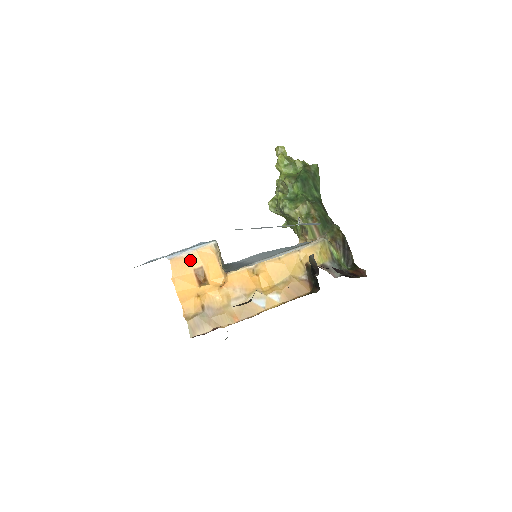
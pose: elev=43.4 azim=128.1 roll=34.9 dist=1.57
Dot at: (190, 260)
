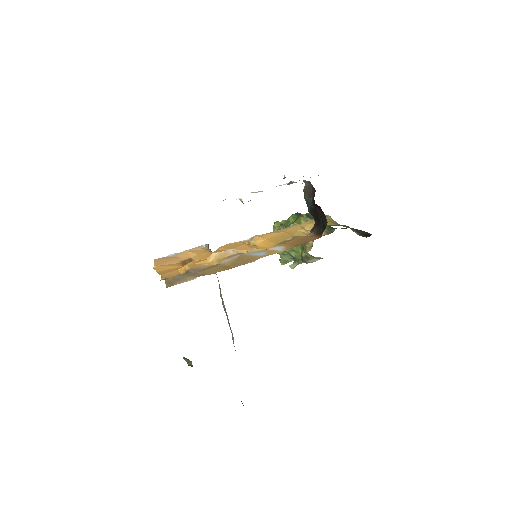
Dot at: (177, 257)
